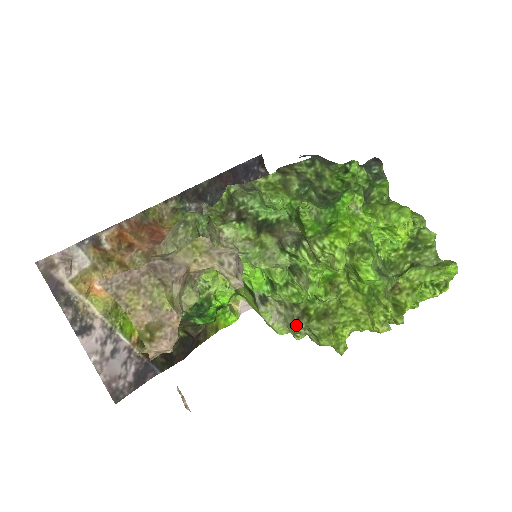
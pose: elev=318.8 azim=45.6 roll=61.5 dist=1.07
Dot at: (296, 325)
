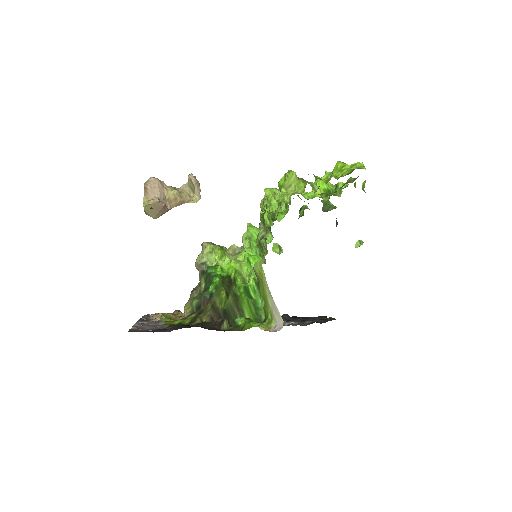
Dot at: (260, 235)
